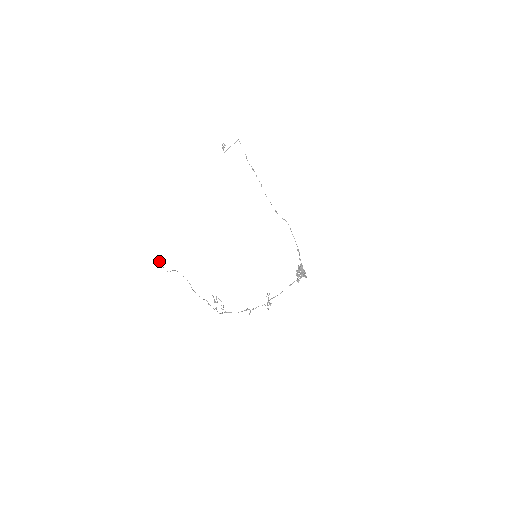
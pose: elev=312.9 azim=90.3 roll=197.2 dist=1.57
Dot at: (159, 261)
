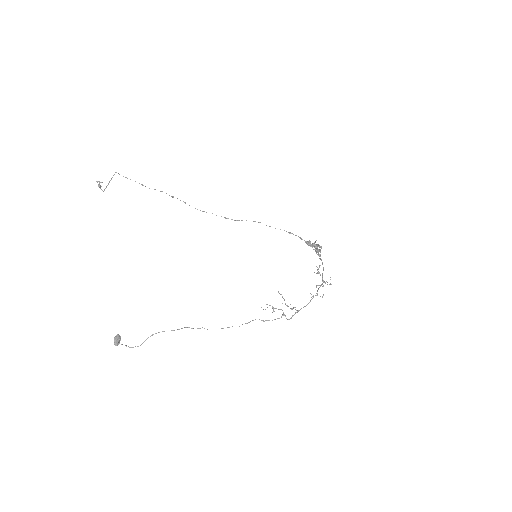
Dot at: (116, 338)
